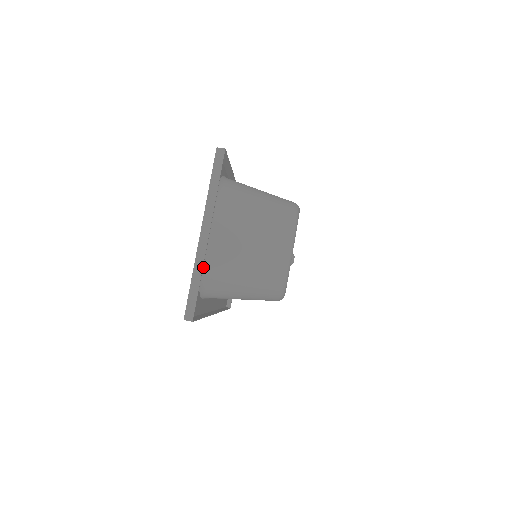
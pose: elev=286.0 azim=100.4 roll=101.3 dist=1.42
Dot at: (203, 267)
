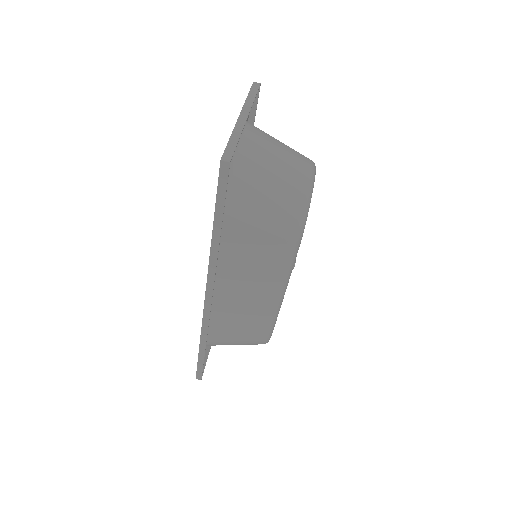
Dot at: (234, 156)
